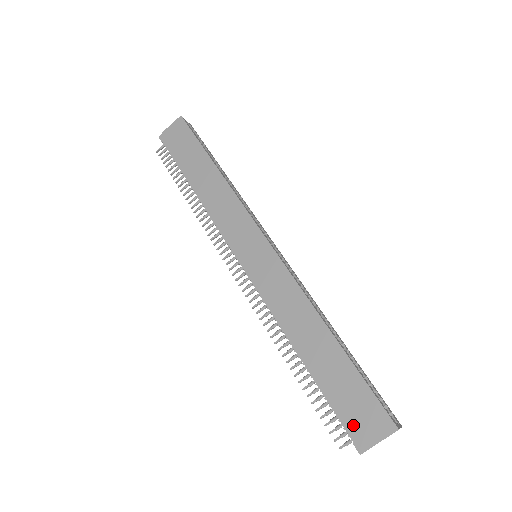
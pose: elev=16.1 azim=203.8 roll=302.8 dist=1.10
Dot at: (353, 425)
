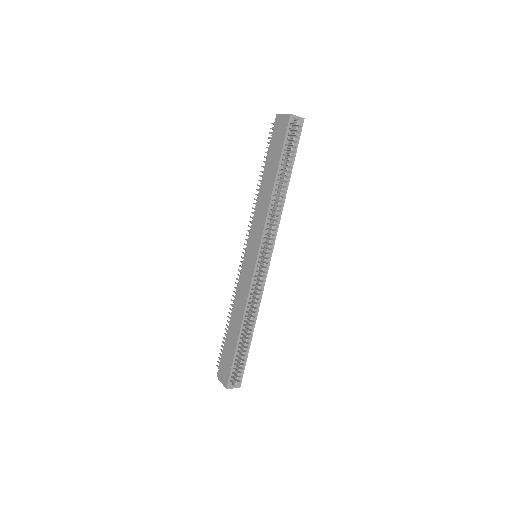
Dot at: (221, 367)
